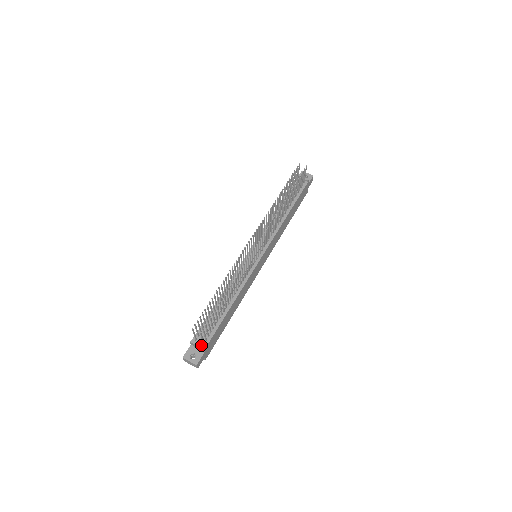
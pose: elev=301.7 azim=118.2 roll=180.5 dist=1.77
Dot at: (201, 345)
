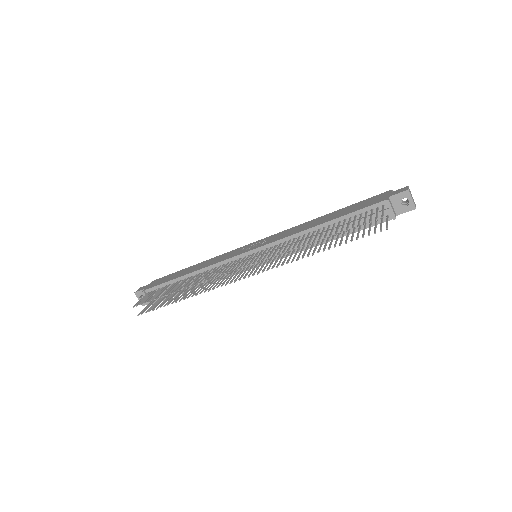
Dot at: occluded
